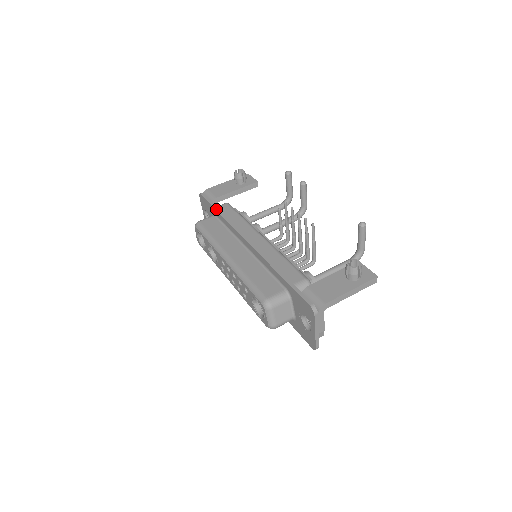
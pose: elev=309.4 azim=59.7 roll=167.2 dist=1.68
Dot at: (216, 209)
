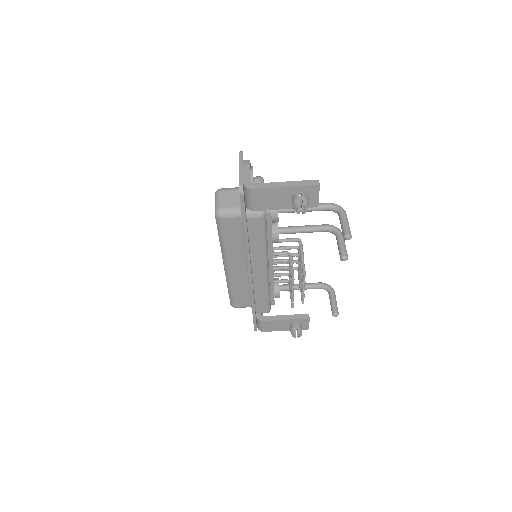
Dot at: (244, 229)
